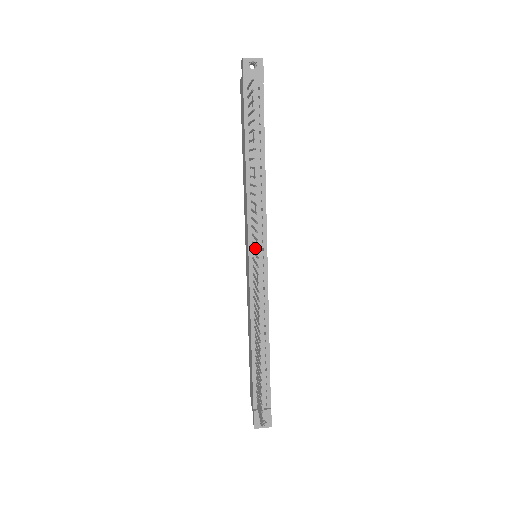
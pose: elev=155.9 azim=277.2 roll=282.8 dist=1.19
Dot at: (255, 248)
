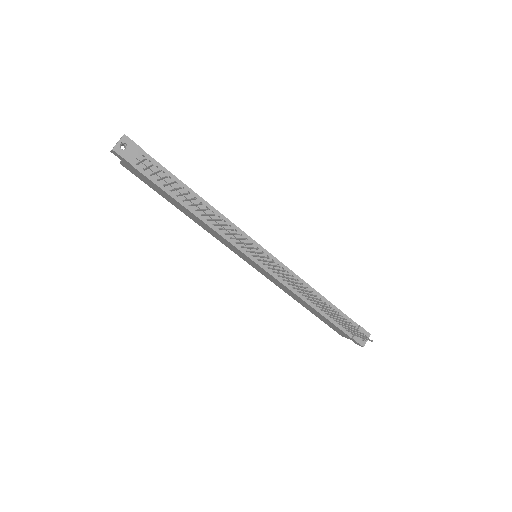
Dot at: (252, 253)
